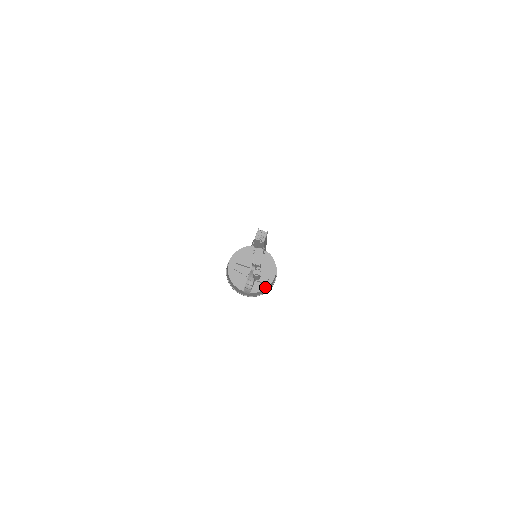
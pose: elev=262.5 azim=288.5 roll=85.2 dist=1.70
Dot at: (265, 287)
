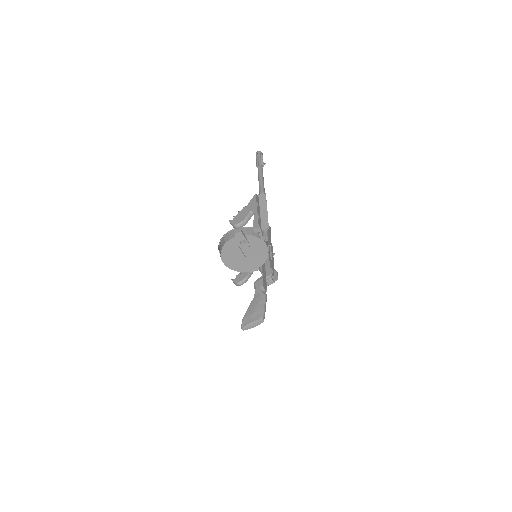
Dot at: (240, 270)
